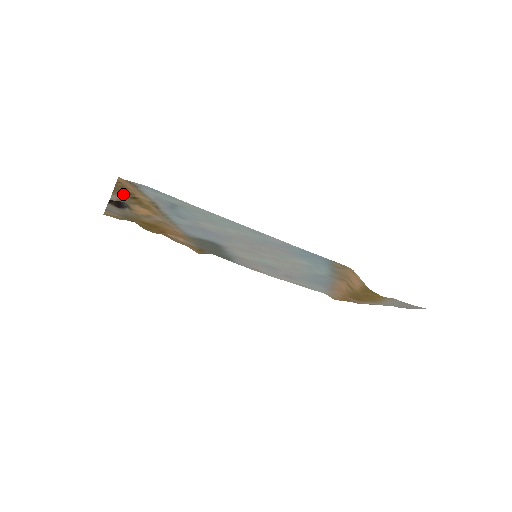
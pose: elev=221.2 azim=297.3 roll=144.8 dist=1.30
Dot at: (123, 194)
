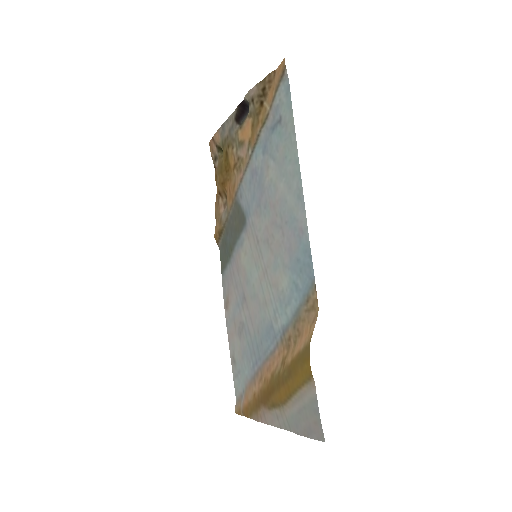
Dot at: (261, 91)
